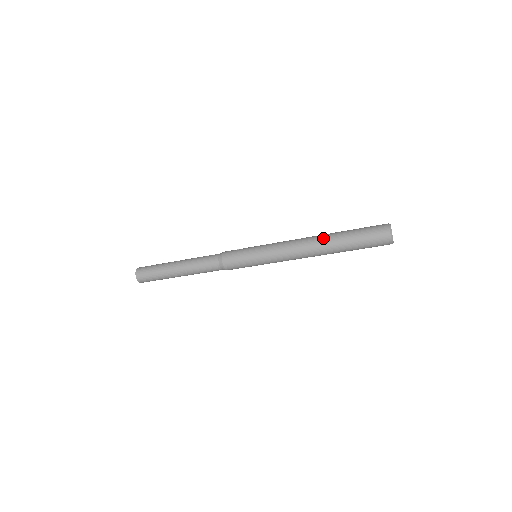
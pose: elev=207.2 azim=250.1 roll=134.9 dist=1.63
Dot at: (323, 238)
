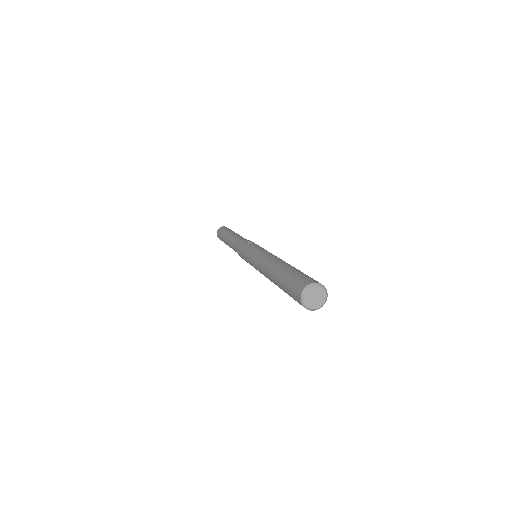
Dot at: (274, 266)
